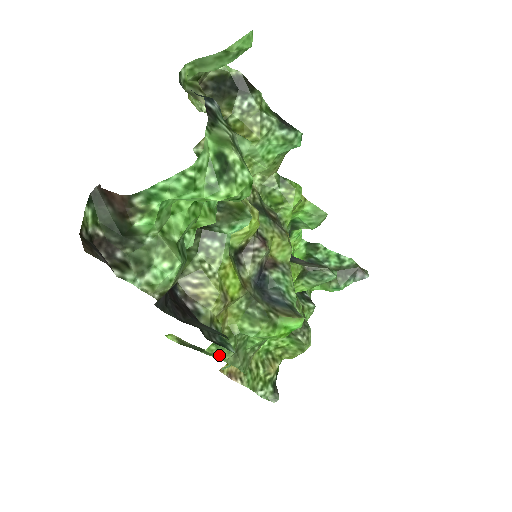
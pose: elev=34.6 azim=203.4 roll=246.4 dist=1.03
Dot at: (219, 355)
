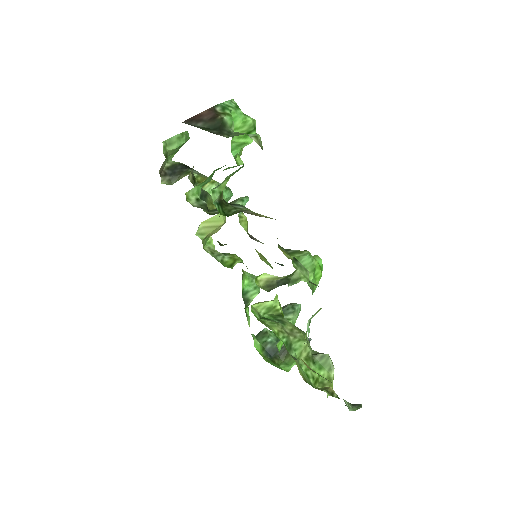
Dot at: (302, 274)
